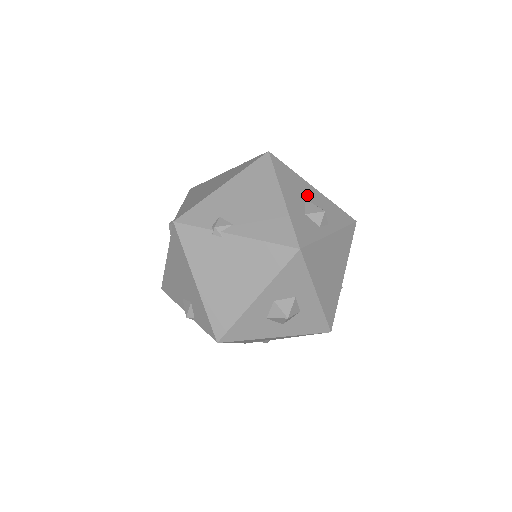
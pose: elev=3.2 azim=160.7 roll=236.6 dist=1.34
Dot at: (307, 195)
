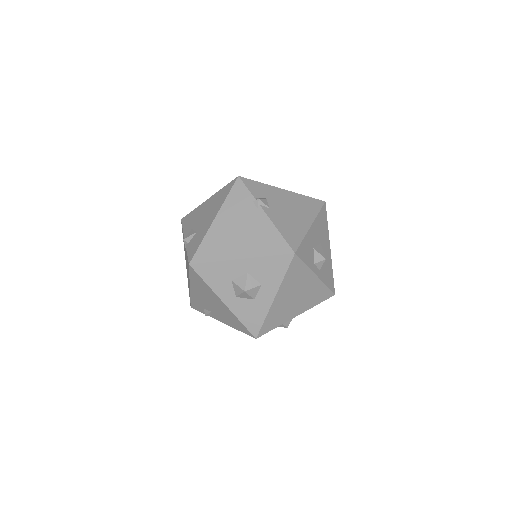
Dot at: (323, 244)
